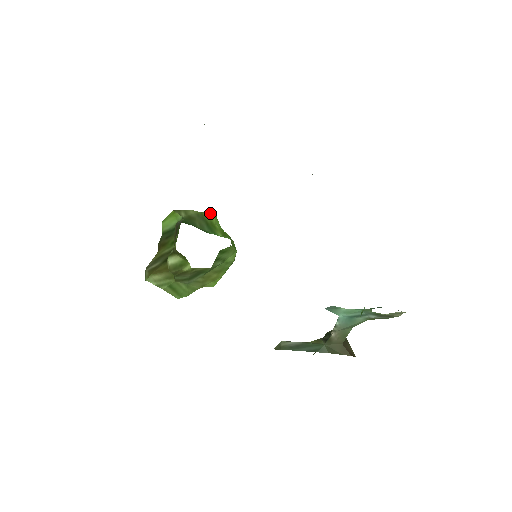
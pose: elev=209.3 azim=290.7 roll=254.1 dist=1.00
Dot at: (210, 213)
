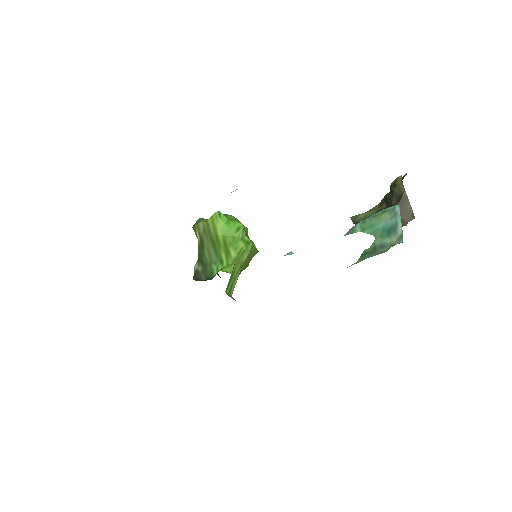
Dot at: (212, 215)
